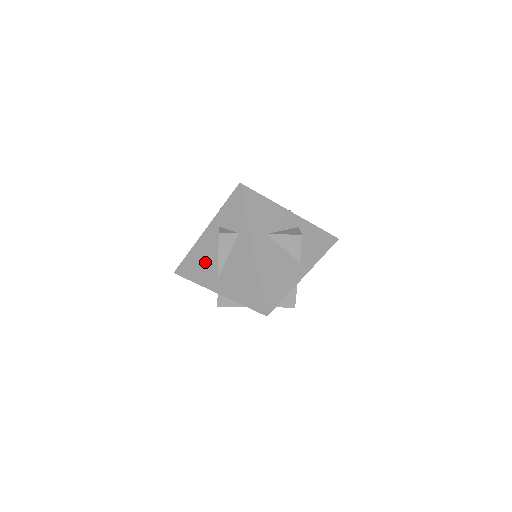
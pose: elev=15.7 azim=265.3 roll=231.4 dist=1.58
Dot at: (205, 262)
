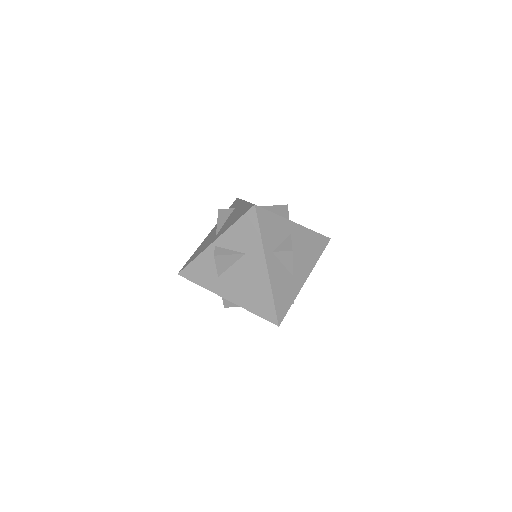
Dot at: (206, 242)
